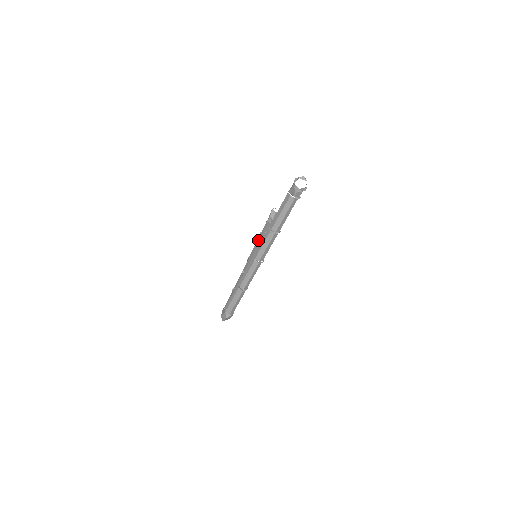
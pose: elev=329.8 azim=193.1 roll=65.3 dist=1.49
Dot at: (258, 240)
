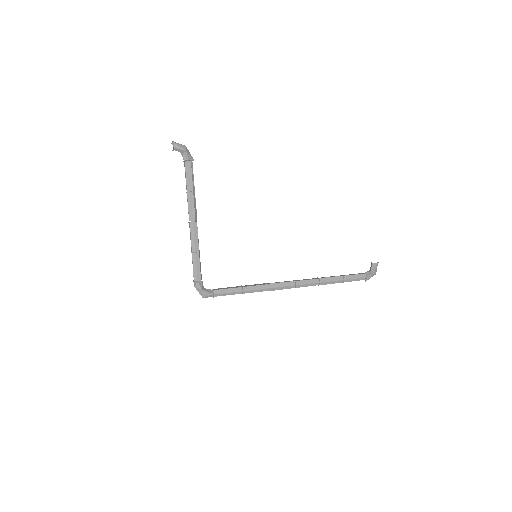
Dot at: occluded
